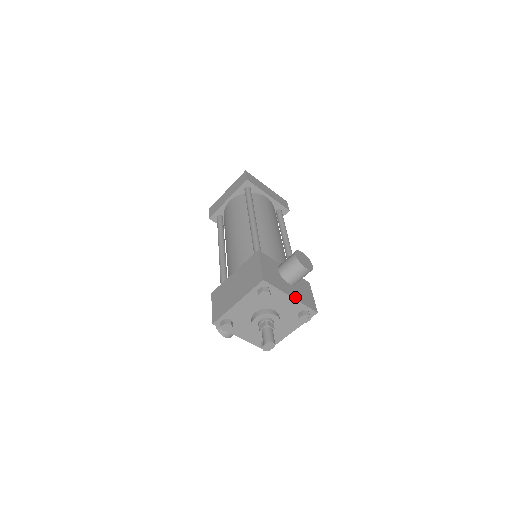
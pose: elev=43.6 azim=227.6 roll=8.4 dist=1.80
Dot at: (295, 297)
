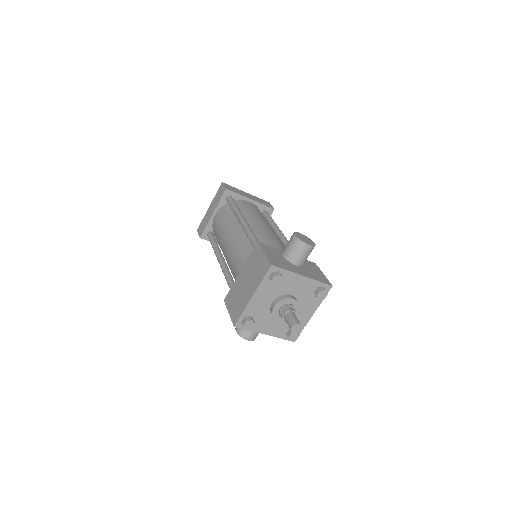
Dot at: (307, 276)
